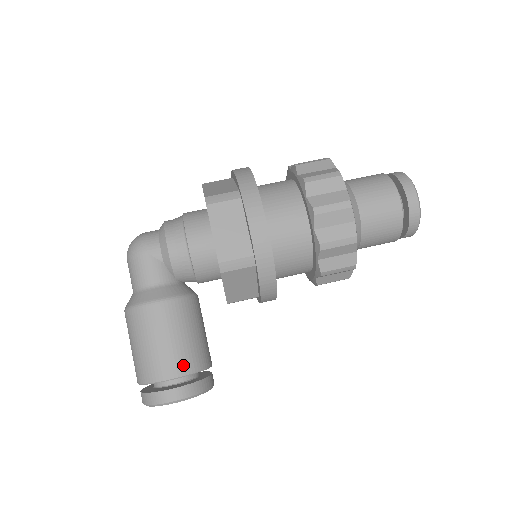
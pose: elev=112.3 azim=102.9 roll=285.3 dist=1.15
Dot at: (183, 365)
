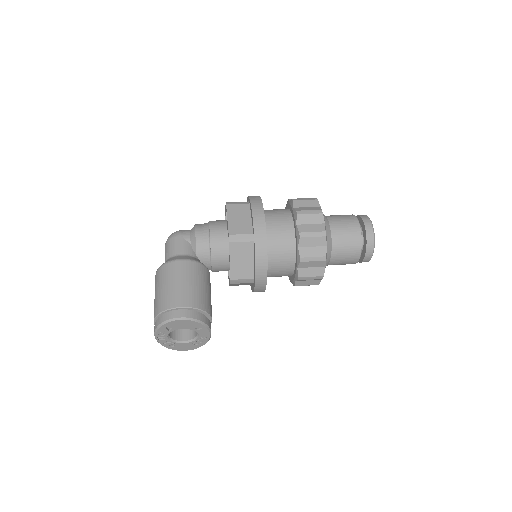
Dot at: (191, 300)
